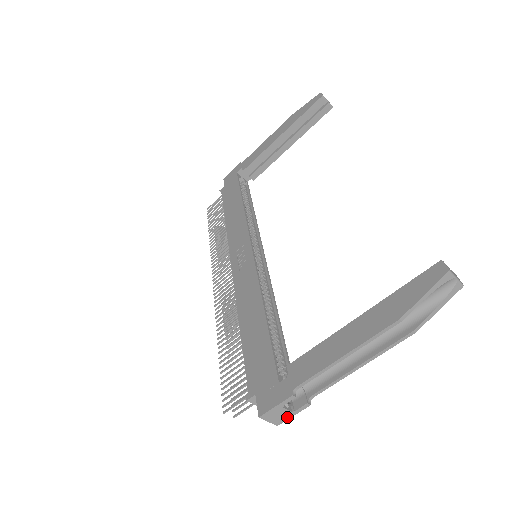
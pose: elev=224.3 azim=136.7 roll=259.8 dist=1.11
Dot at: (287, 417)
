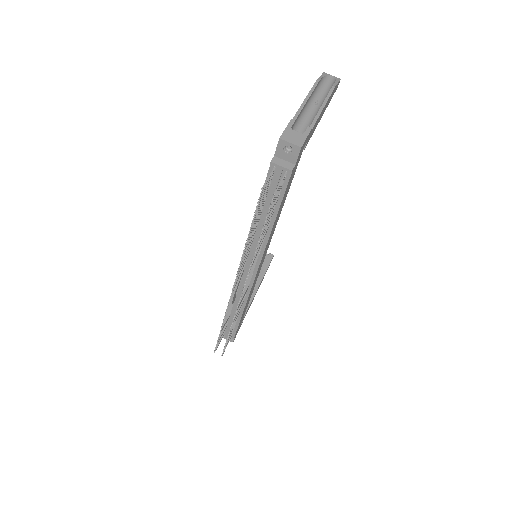
Dot at: (303, 139)
